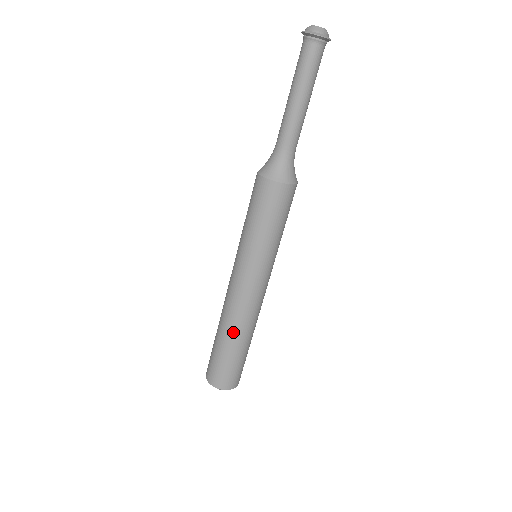
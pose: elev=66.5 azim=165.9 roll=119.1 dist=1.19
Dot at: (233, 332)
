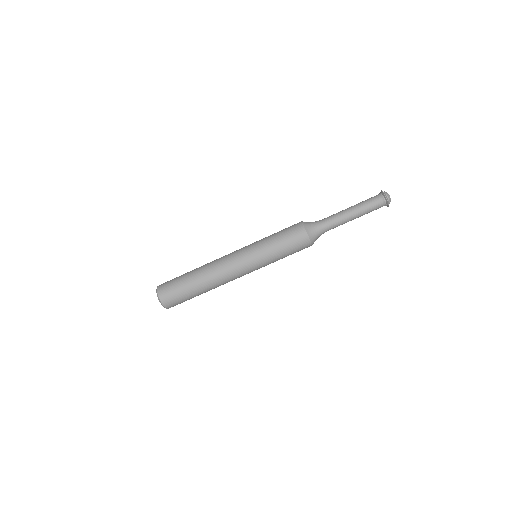
Dot at: (205, 279)
